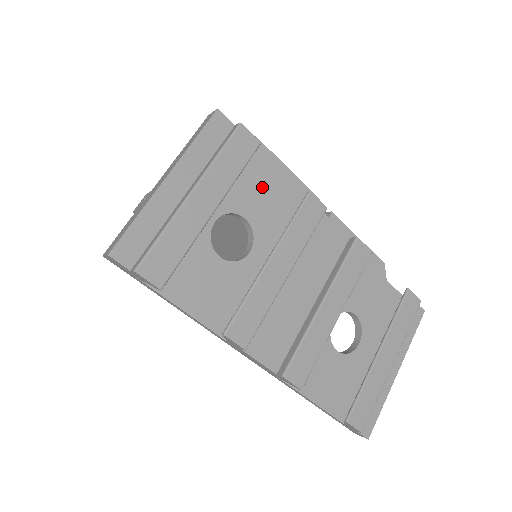
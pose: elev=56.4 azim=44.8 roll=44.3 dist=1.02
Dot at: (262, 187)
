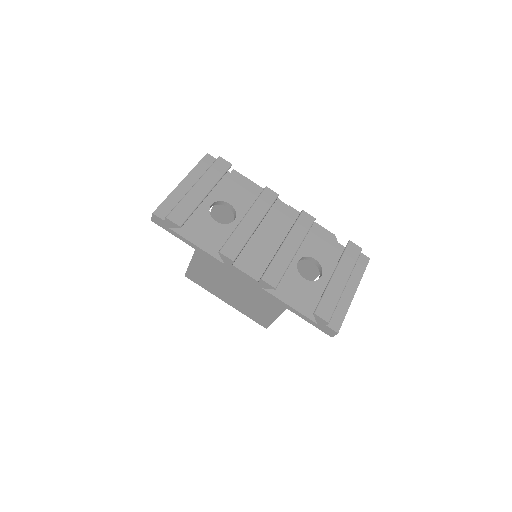
Dot at: (238, 189)
